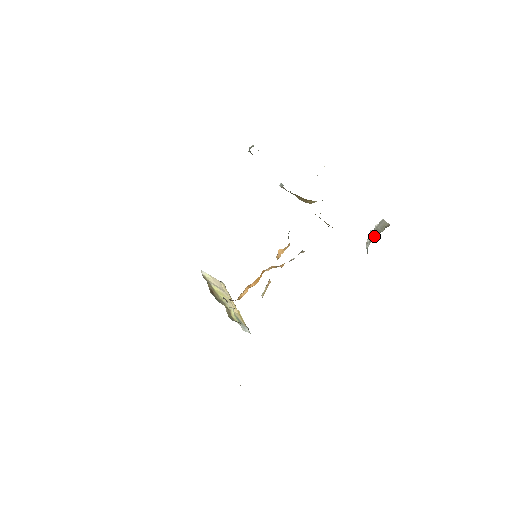
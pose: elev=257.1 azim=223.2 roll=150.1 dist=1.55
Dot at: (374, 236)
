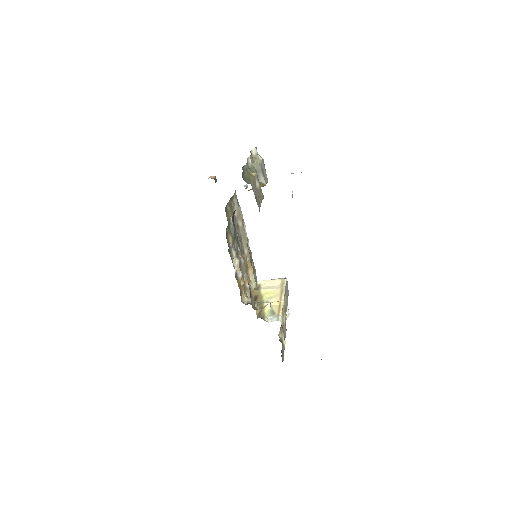
Dot at: occluded
